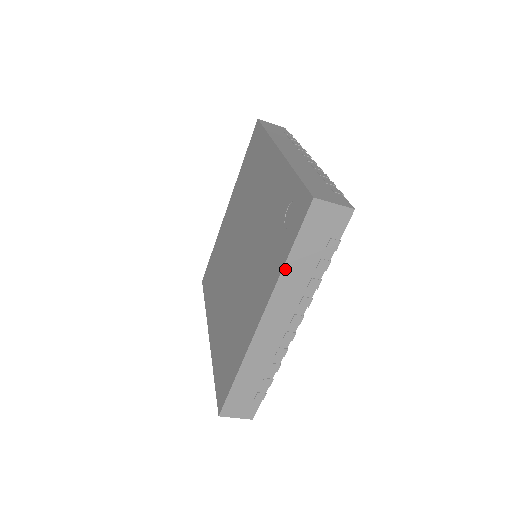
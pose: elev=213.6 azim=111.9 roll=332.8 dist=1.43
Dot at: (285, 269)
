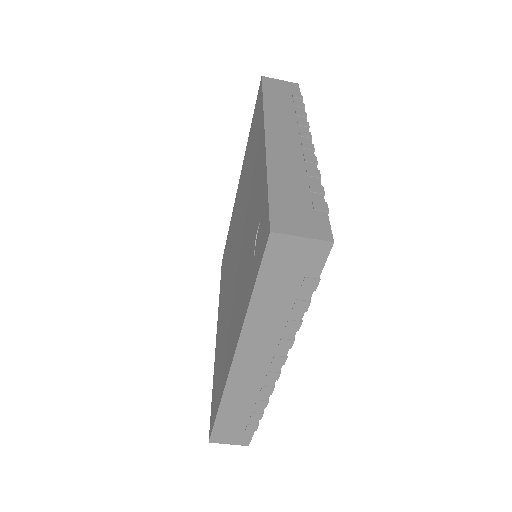
Dot at: (250, 311)
